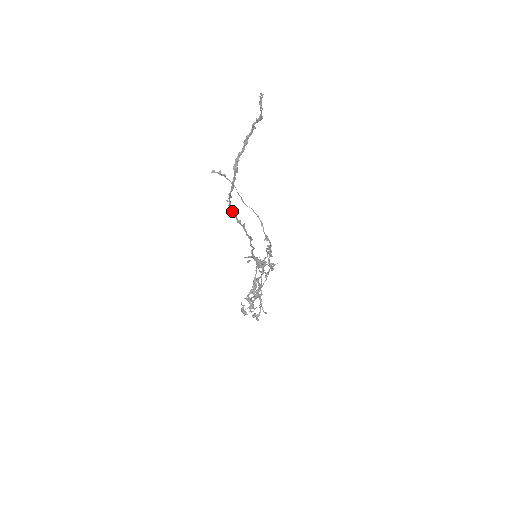
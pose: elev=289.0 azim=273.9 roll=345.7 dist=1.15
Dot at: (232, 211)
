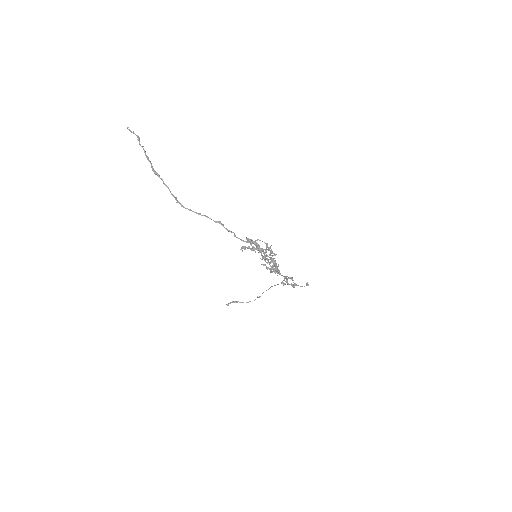
Dot at: (188, 209)
